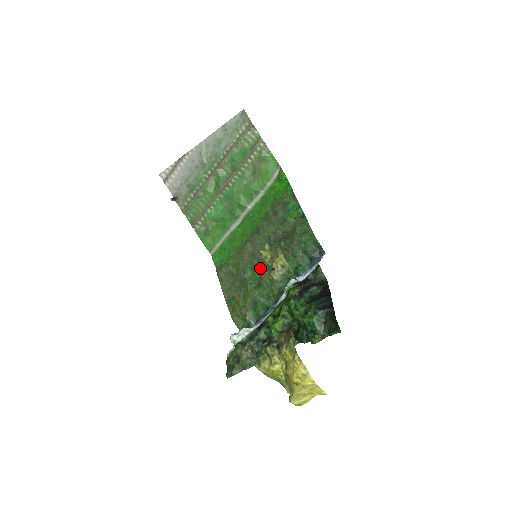
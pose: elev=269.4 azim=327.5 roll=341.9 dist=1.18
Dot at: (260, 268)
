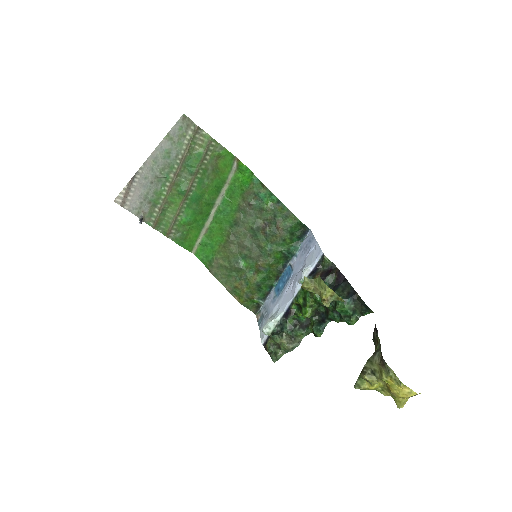
Dot at: (253, 257)
